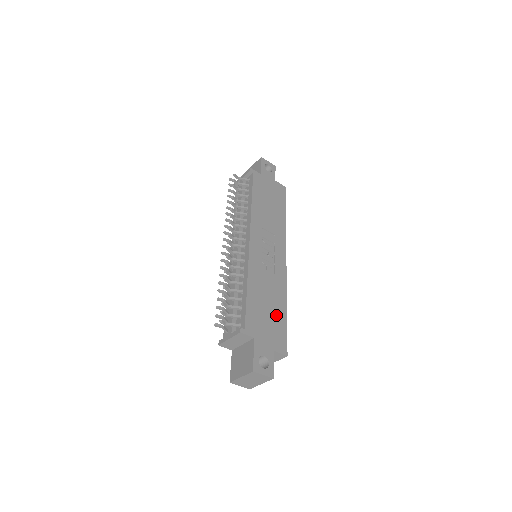
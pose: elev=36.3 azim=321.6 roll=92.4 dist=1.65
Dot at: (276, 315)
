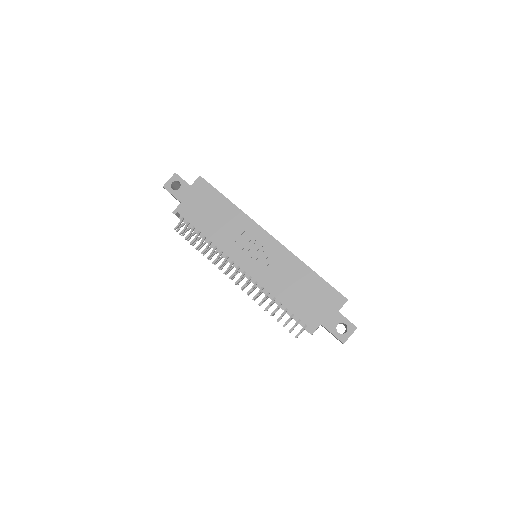
Dot at: (313, 287)
